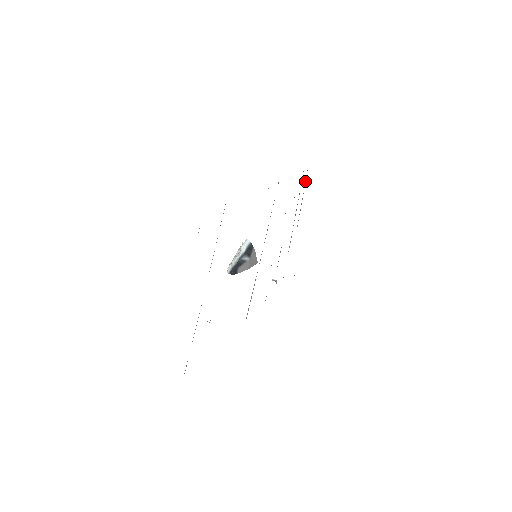
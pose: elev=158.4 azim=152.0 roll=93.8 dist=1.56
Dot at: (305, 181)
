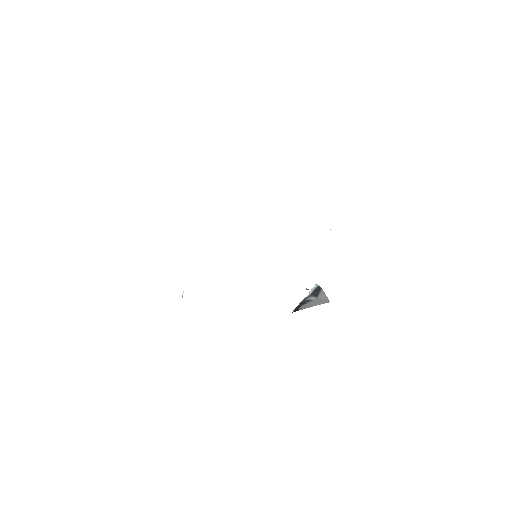
Dot at: occluded
